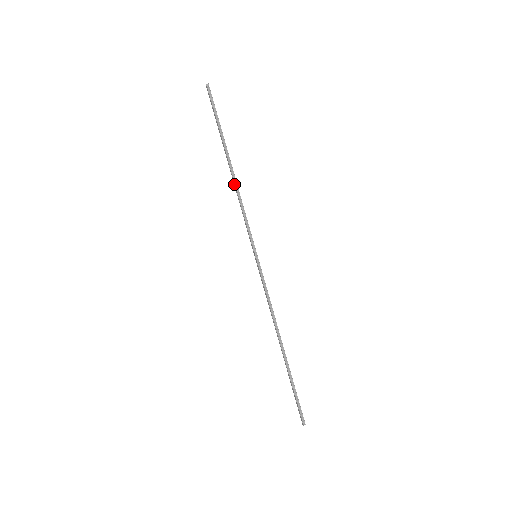
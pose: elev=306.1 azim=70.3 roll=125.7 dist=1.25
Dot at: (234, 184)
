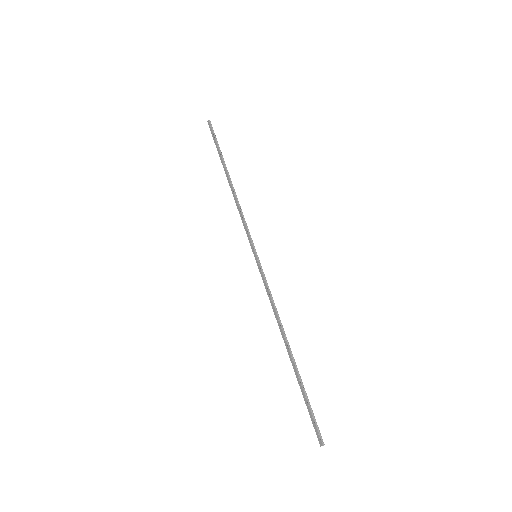
Dot at: (233, 193)
